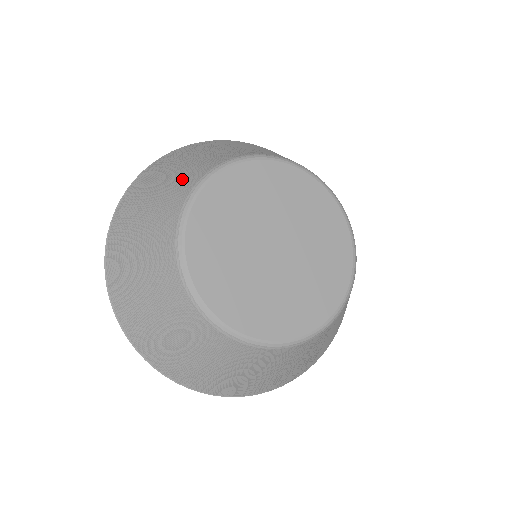
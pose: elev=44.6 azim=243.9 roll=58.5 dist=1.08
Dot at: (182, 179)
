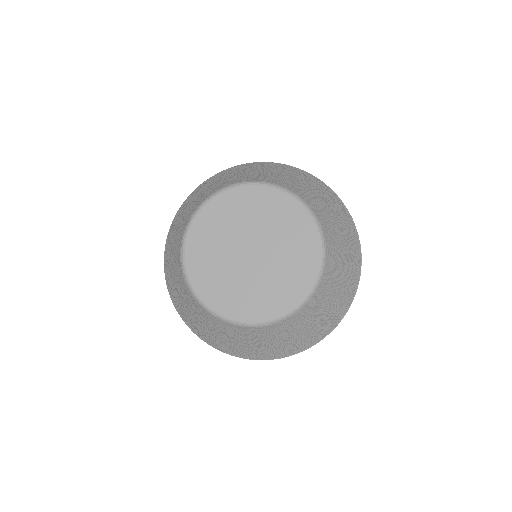
Dot at: (183, 222)
